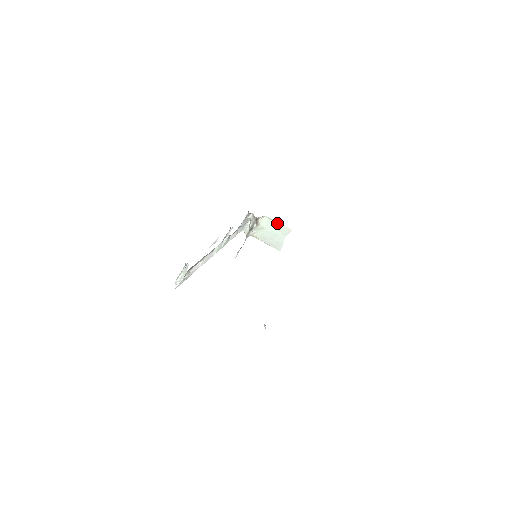
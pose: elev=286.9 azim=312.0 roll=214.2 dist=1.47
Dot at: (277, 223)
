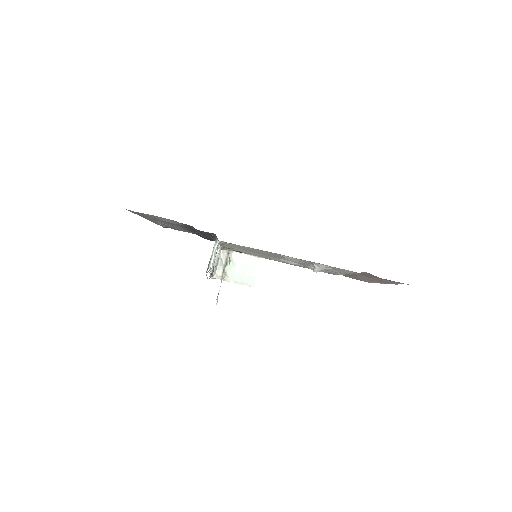
Dot at: (245, 256)
